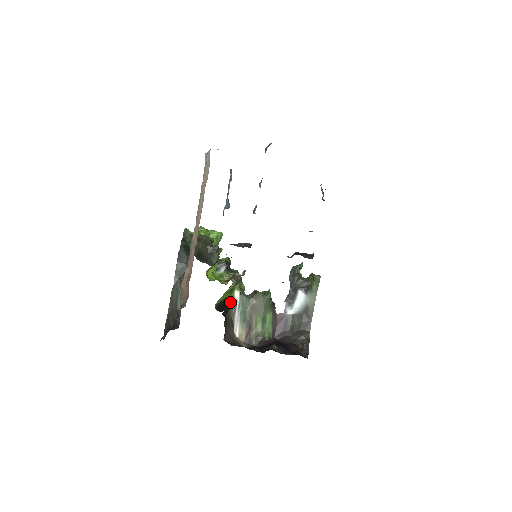
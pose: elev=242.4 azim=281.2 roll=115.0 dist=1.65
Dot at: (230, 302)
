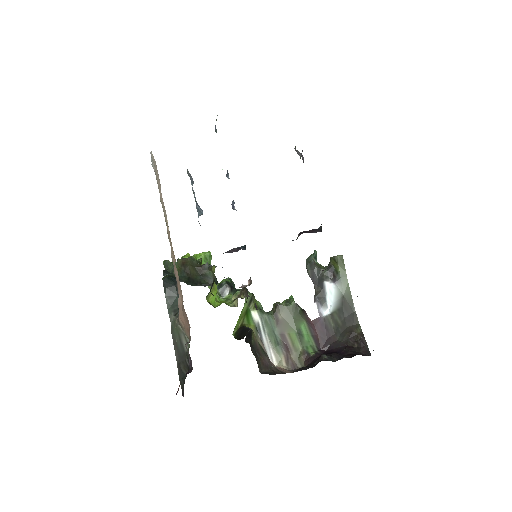
Dot at: (250, 326)
